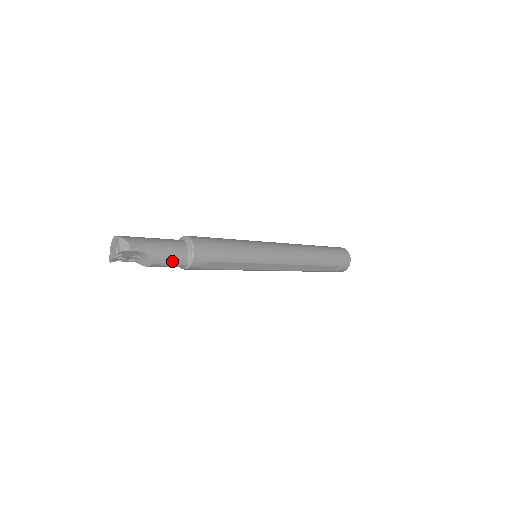
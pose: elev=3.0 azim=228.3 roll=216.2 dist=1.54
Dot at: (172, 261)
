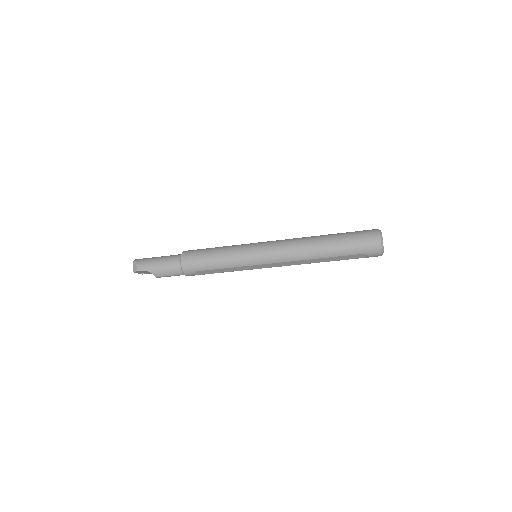
Dot at: (170, 274)
